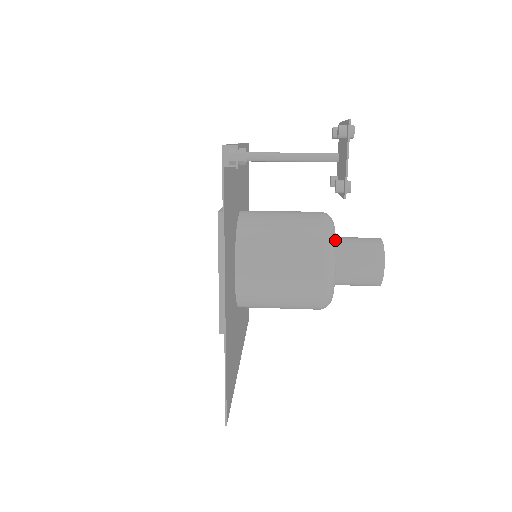
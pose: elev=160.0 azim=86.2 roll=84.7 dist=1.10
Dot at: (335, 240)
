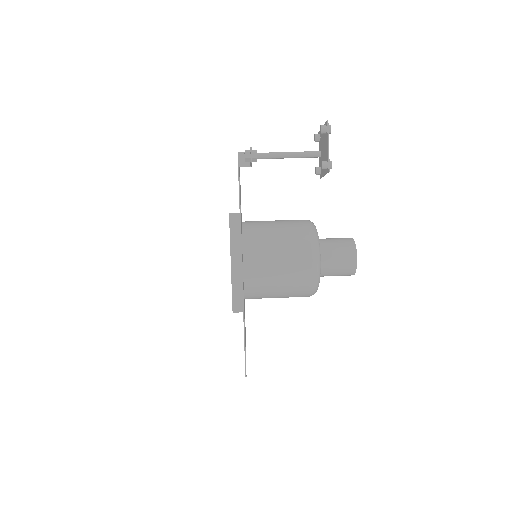
Dot at: occluded
